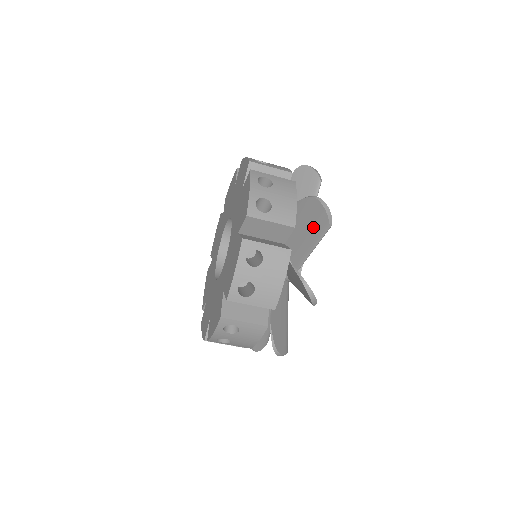
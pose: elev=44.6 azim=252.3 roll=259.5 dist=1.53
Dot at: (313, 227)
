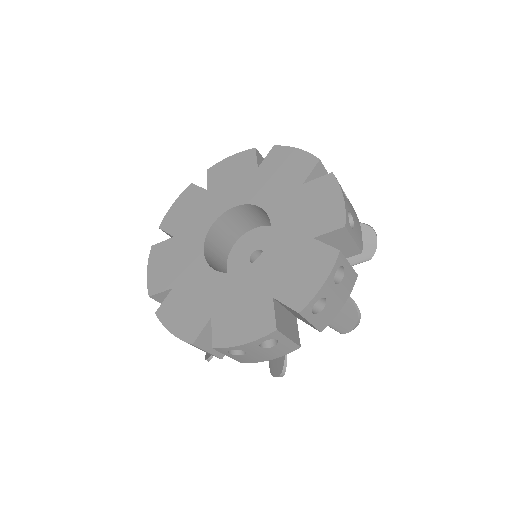
Dot at: occluded
